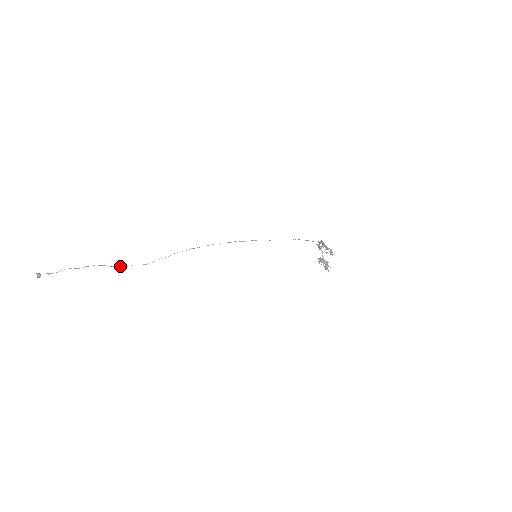
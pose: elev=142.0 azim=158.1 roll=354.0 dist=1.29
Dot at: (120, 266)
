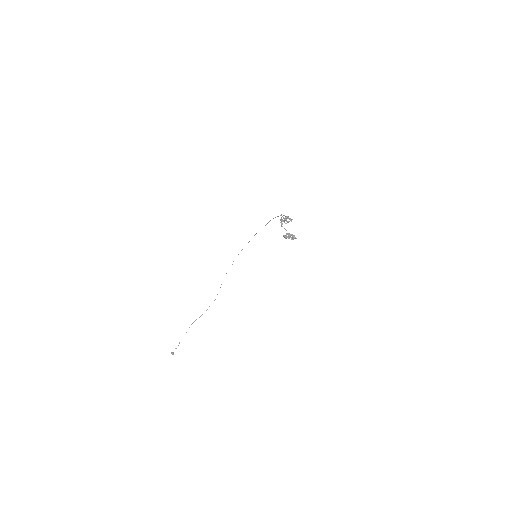
Dot at: occluded
